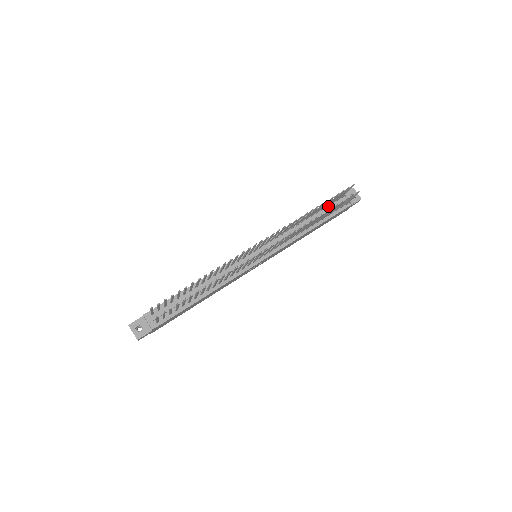
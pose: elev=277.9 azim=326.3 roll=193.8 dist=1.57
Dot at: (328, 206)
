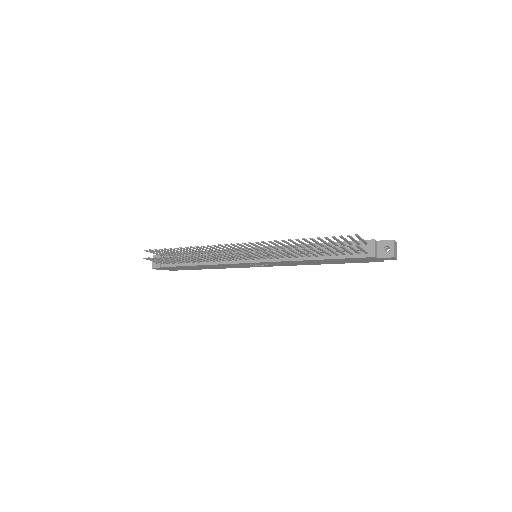
Dot at: (346, 245)
